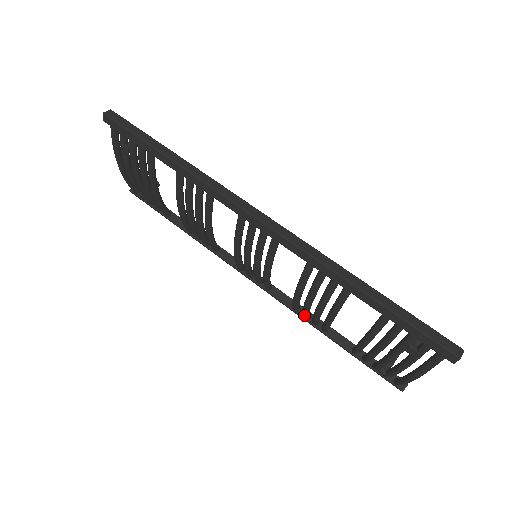
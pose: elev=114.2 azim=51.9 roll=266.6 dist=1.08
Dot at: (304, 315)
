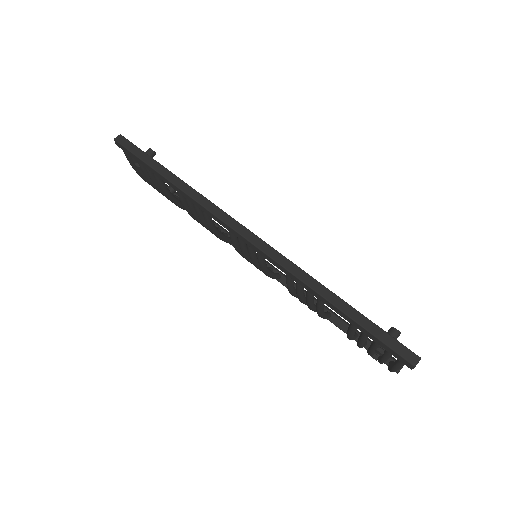
Dot at: occluded
